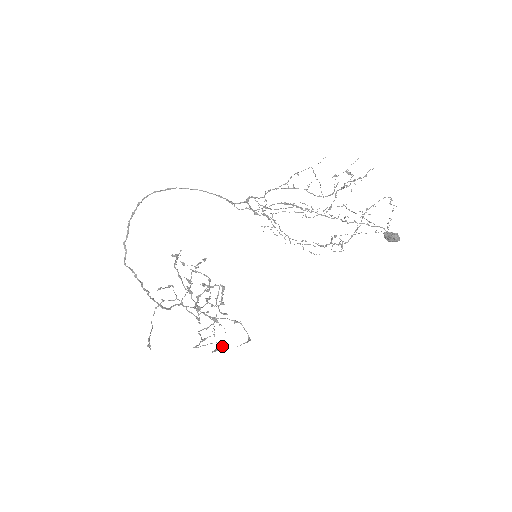
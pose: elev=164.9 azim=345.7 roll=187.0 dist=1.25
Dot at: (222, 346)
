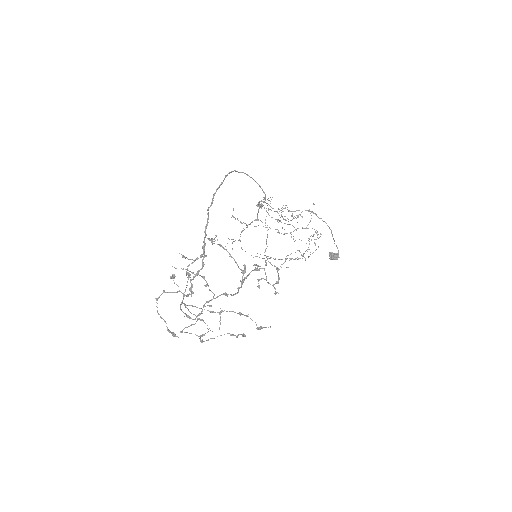
Dot at: (238, 335)
